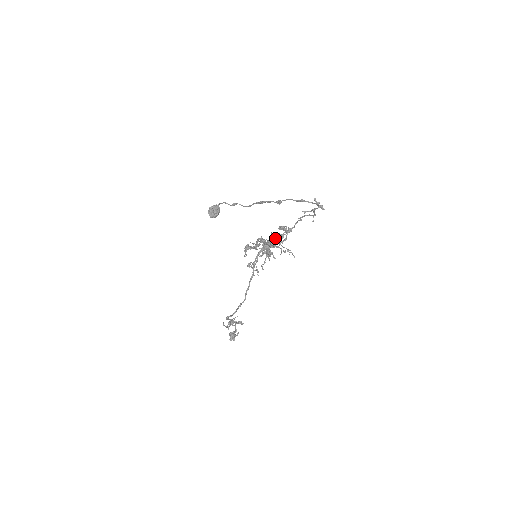
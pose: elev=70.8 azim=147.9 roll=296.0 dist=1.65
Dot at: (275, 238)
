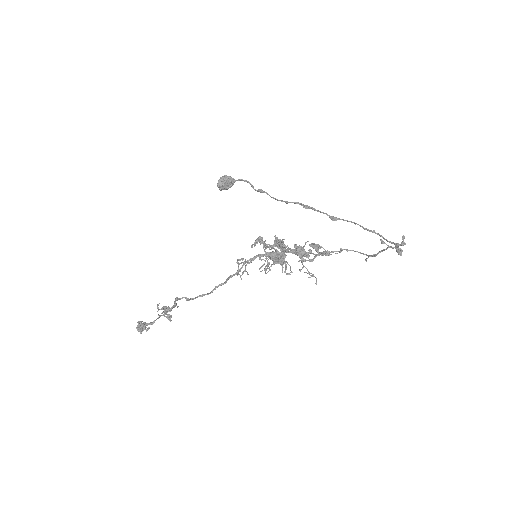
Dot at: occluded
